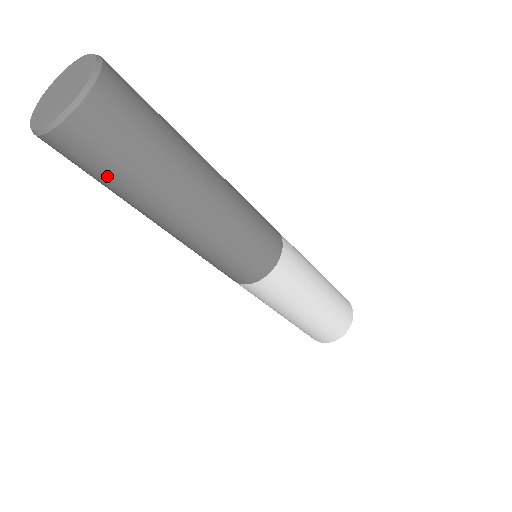
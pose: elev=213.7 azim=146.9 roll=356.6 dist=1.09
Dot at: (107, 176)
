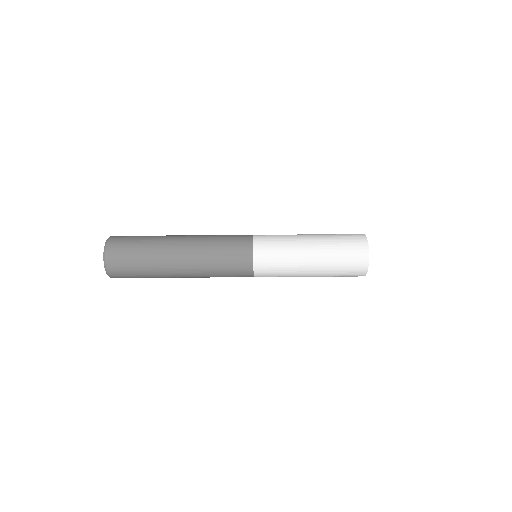
Dot at: (136, 260)
